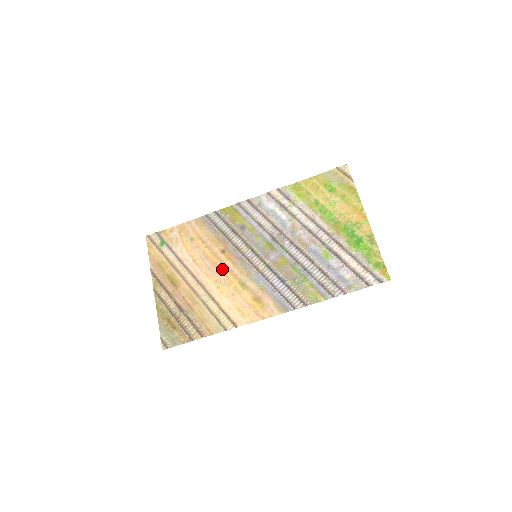
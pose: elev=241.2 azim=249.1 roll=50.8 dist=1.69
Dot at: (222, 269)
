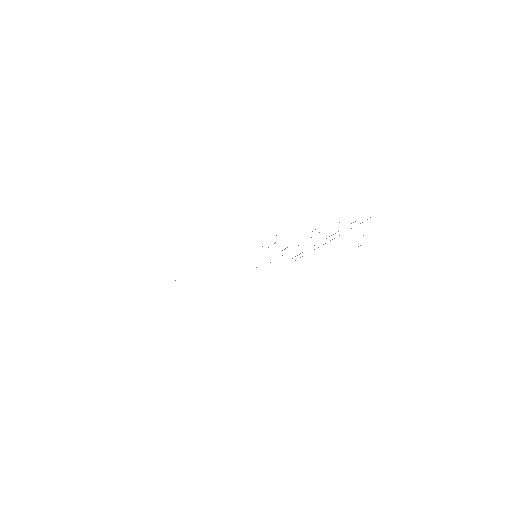
Dot at: occluded
